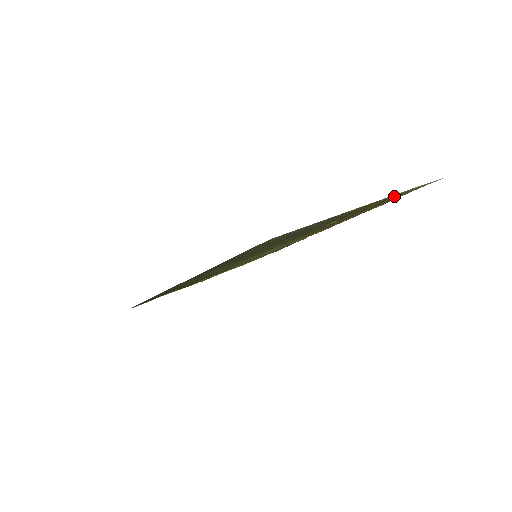
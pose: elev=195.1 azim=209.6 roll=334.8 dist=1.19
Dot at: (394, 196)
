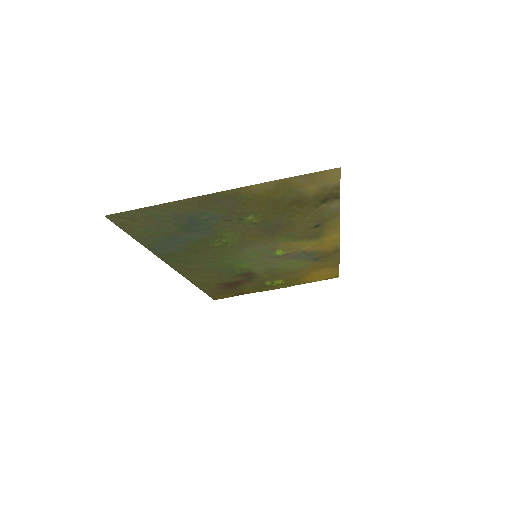
Dot at: (282, 189)
